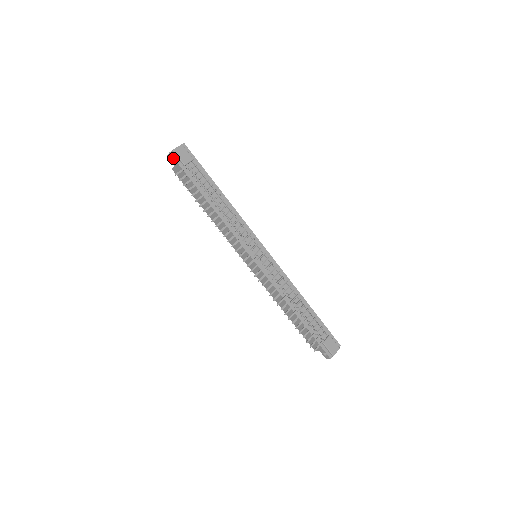
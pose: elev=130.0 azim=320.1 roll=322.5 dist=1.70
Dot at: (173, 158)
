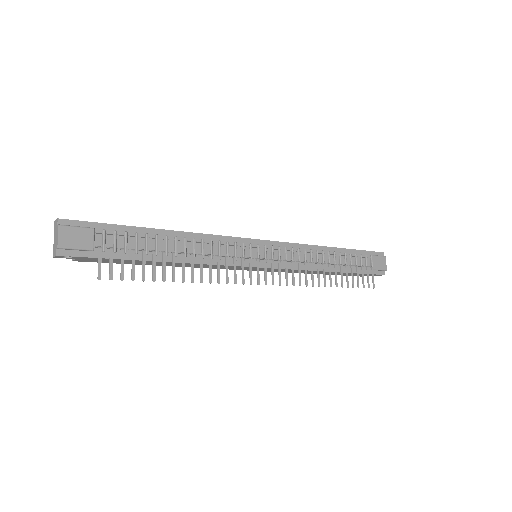
Dot at: (65, 253)
